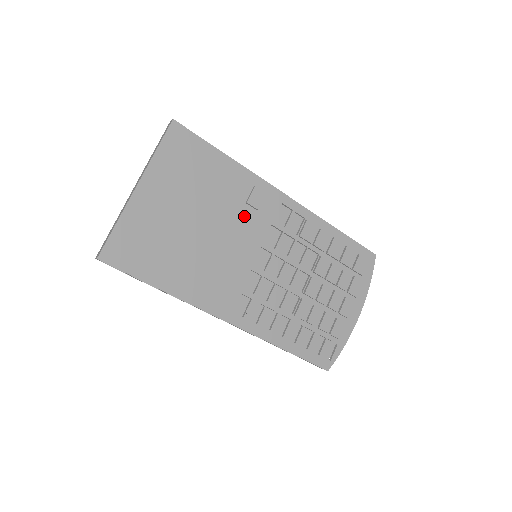
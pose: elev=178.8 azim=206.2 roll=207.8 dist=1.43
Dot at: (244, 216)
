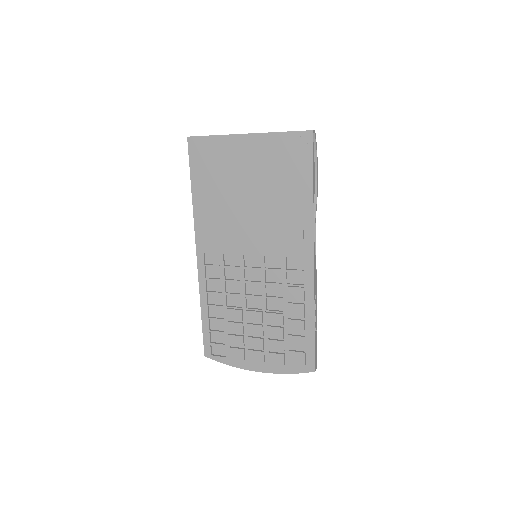
Dot at: (275, 229)
